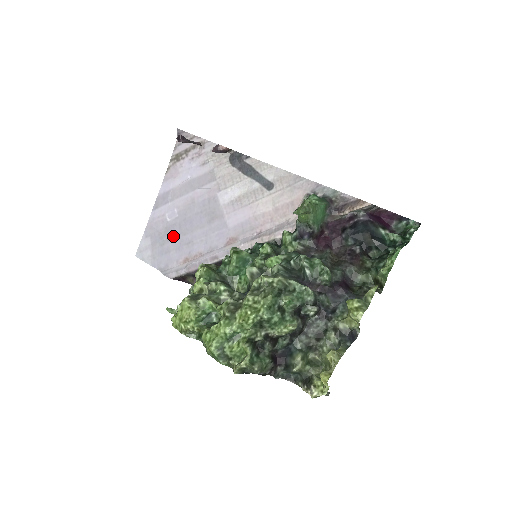
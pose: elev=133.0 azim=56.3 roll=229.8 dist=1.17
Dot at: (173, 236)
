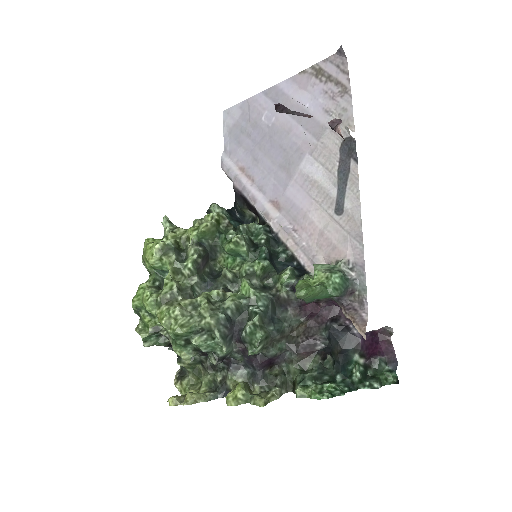
Dot at: (253, 137)
